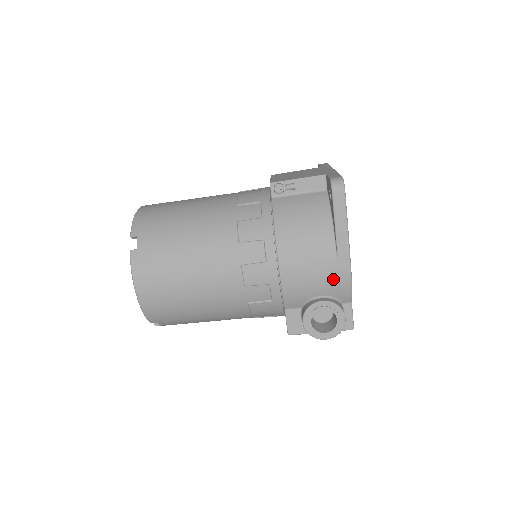
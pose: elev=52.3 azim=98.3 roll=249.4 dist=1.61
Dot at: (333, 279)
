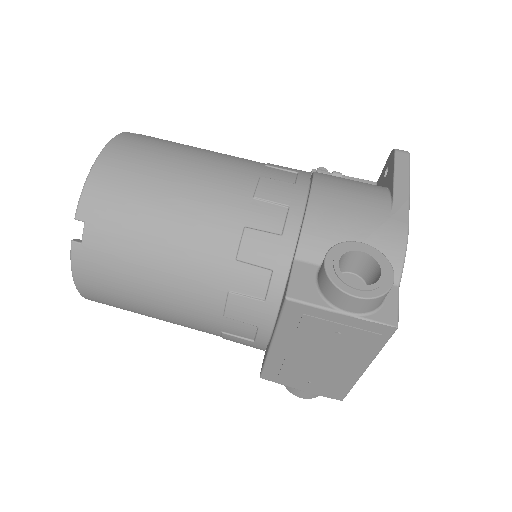
Dot at: (382, 227)
